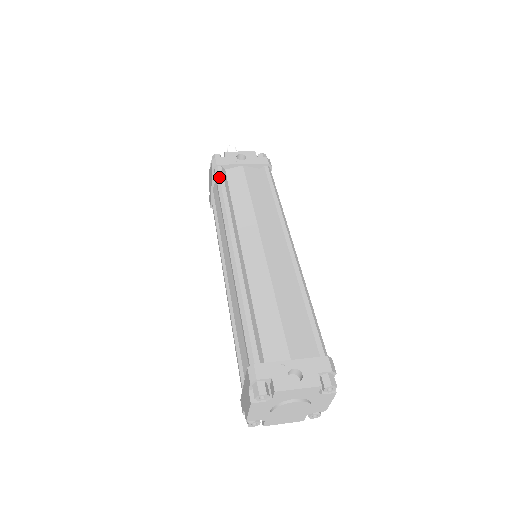
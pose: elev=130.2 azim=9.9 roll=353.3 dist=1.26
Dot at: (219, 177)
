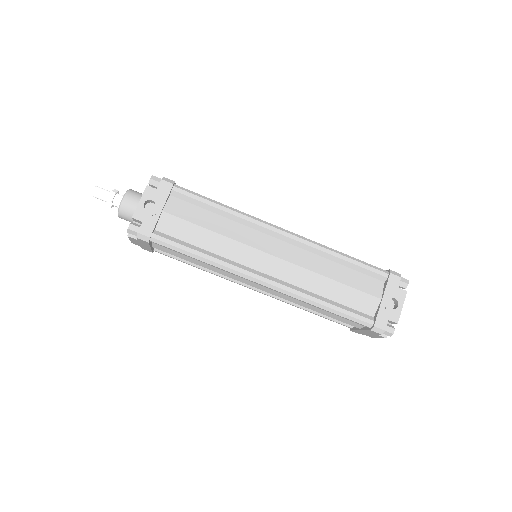
Dot at: (168, 245)
